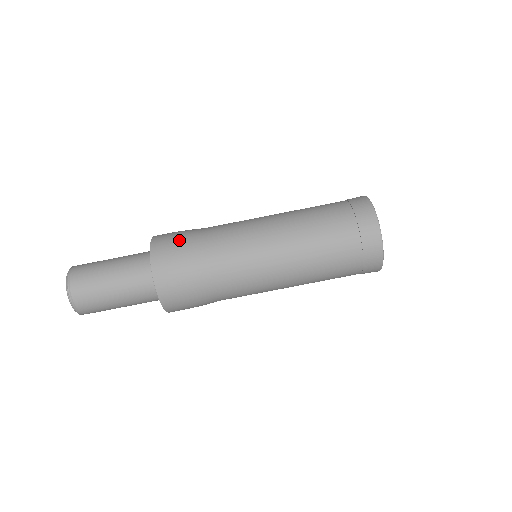
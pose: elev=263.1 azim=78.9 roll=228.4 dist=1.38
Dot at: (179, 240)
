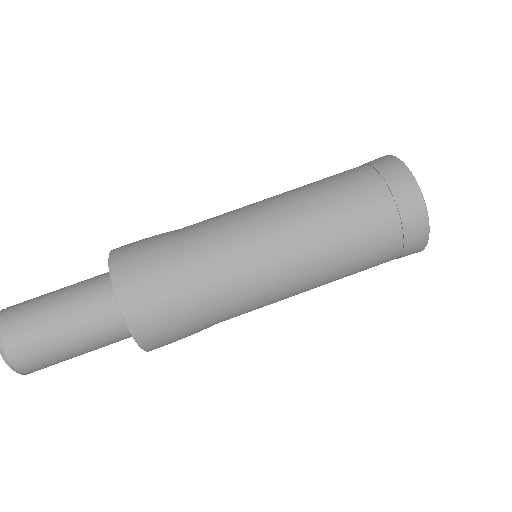
Dot at: (151, 260)
